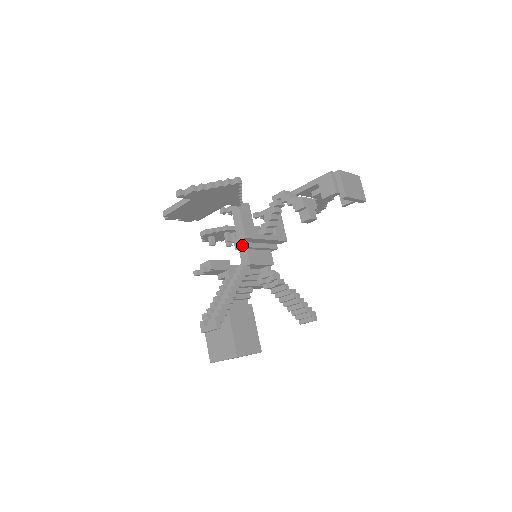
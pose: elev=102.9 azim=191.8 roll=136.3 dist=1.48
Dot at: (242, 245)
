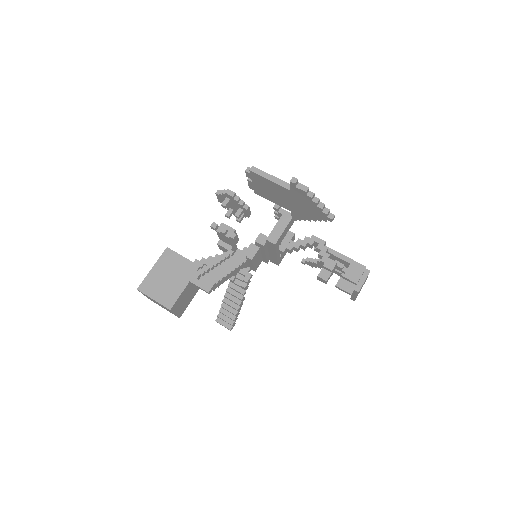
Dot at: (264, 244)
